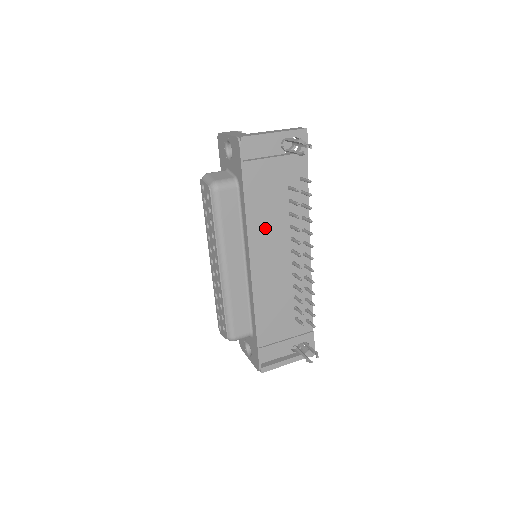
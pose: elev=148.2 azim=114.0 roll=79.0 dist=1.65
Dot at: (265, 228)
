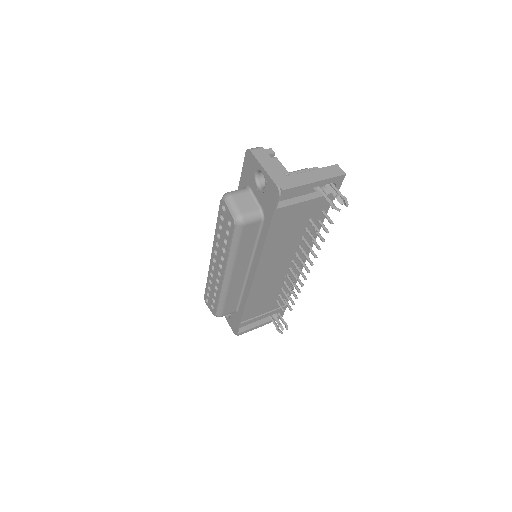
Dot at: (276, 250)
